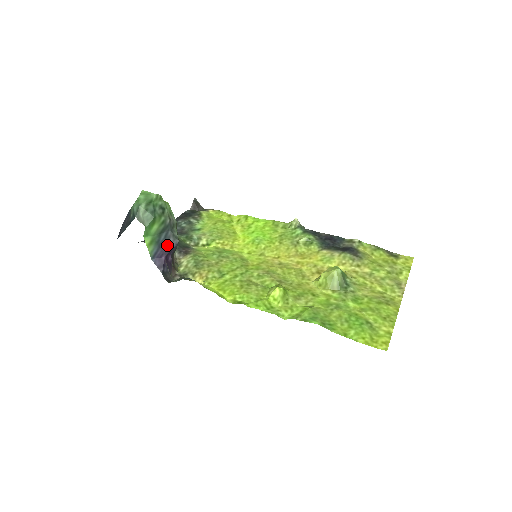
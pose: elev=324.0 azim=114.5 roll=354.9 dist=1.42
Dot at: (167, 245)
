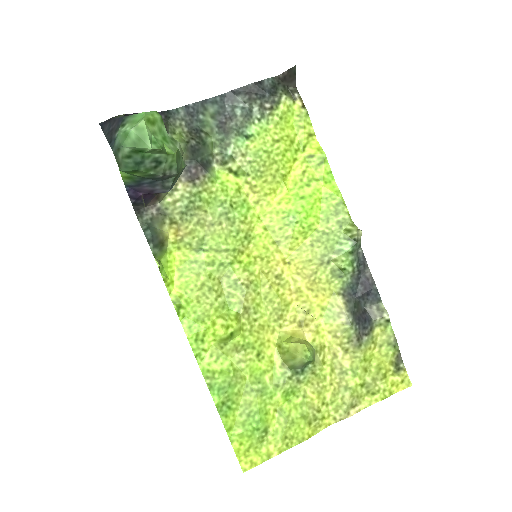
Dot at: (150, 188)
